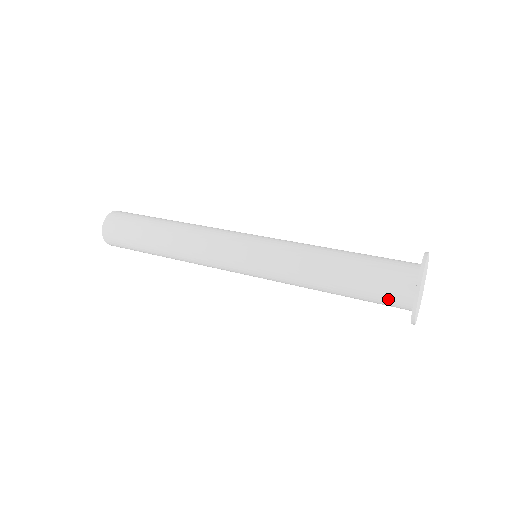
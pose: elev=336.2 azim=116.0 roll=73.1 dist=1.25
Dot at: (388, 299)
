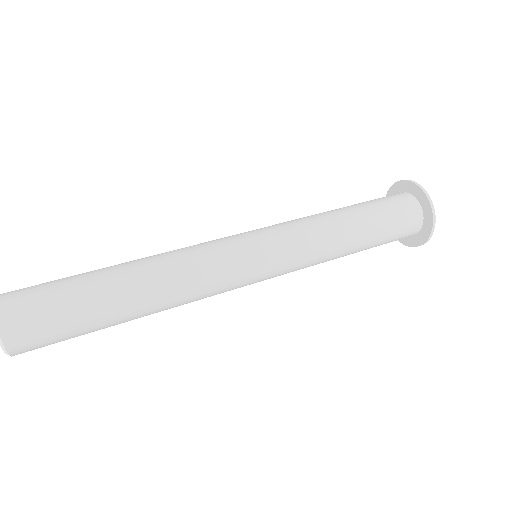
Dot at: occluded
